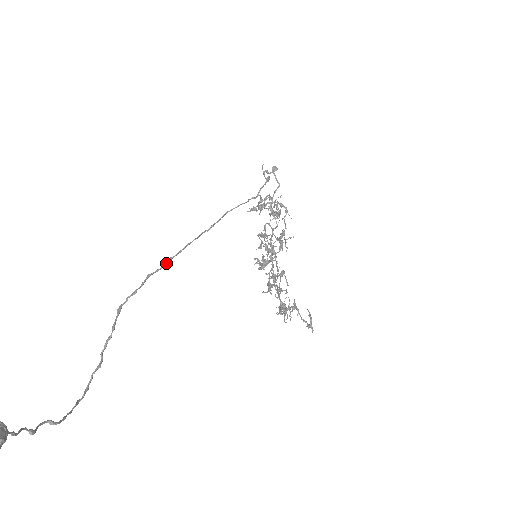
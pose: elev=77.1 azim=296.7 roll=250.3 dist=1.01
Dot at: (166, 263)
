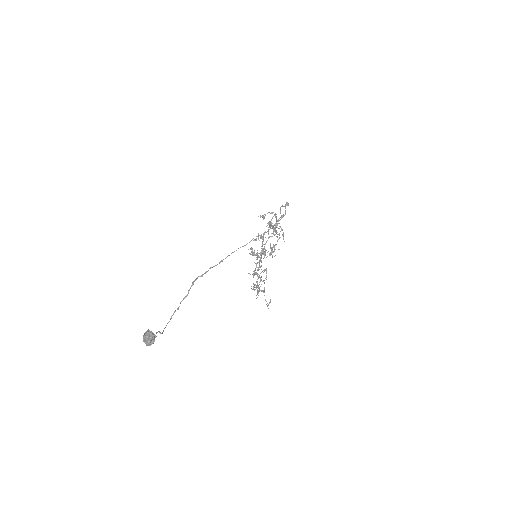
Dot at: occluded
